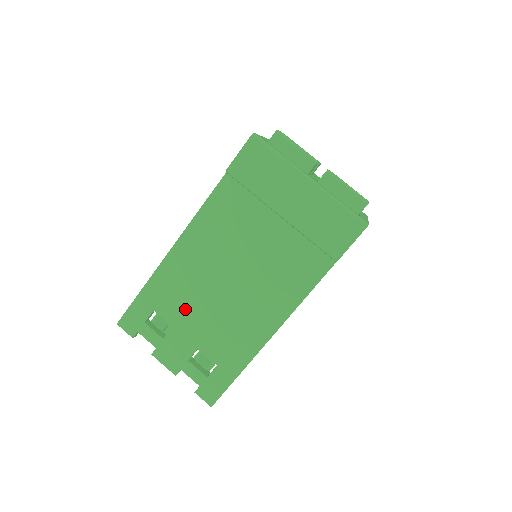
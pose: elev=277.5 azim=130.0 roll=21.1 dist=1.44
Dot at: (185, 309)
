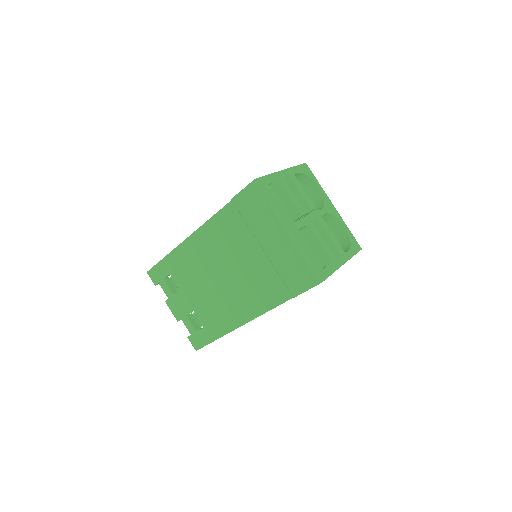
Dot at: (190, 282)
